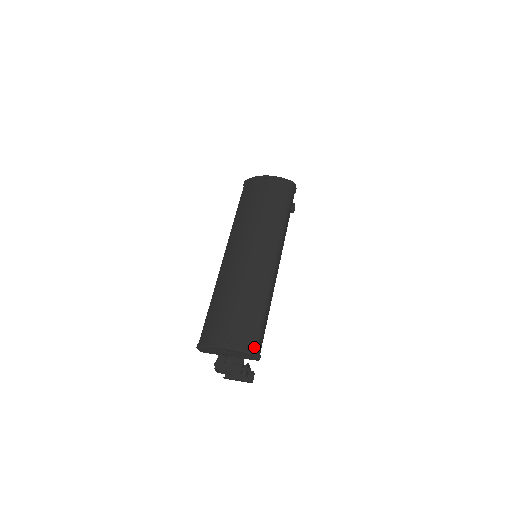
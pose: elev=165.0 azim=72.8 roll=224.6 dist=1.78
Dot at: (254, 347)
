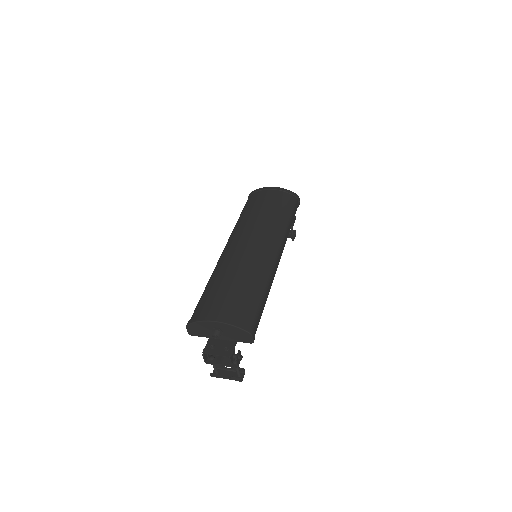
Dot at: (249, 325)
